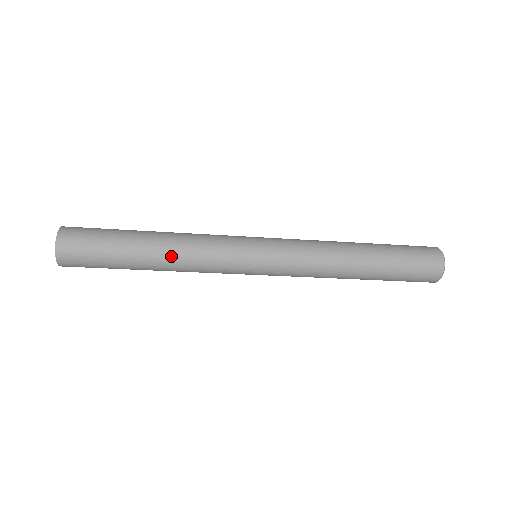
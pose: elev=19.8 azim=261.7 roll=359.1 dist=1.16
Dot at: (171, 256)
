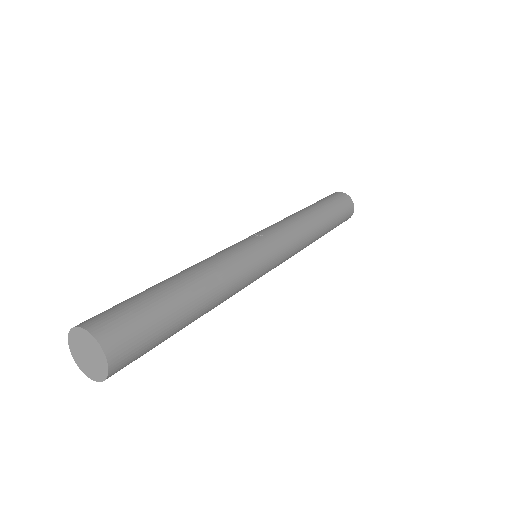
Dot at: (215, 306)
